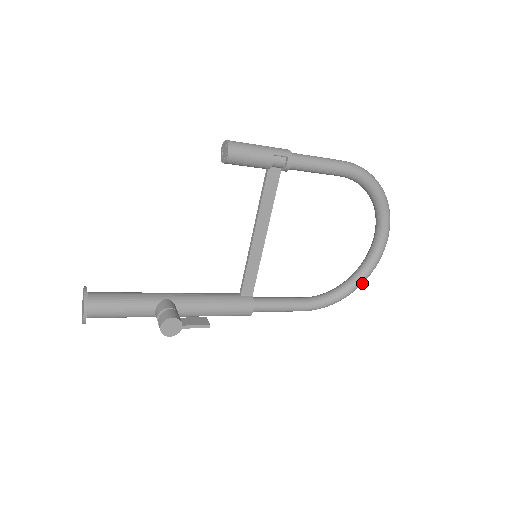
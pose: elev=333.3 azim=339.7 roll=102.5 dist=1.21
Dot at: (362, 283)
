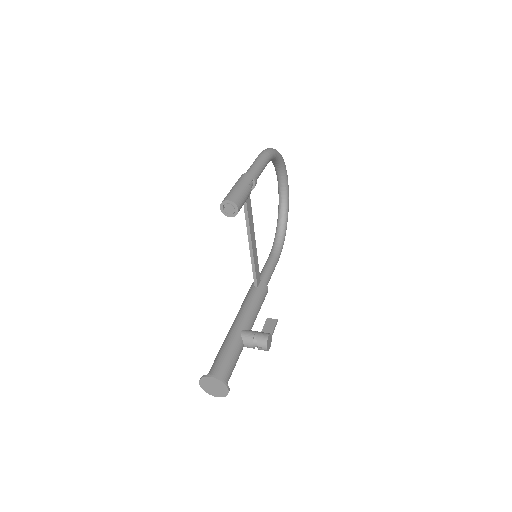
Dot at: (287, 217)
